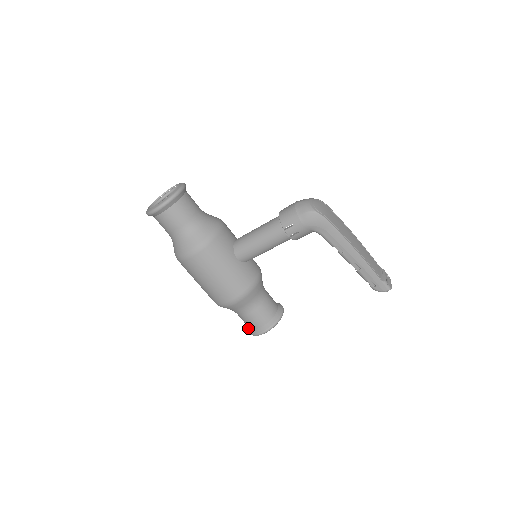
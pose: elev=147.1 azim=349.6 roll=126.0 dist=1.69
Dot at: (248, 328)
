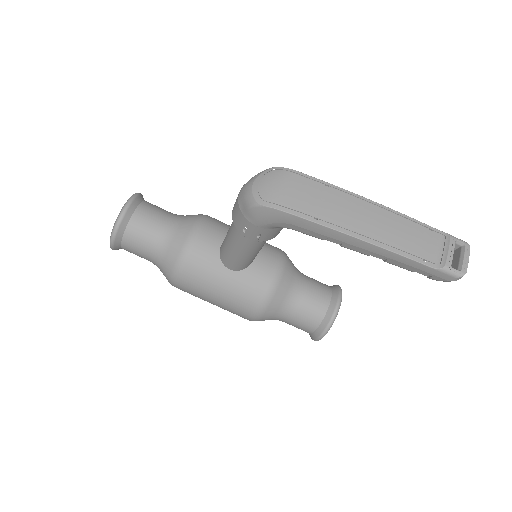
Dot at: occluded
